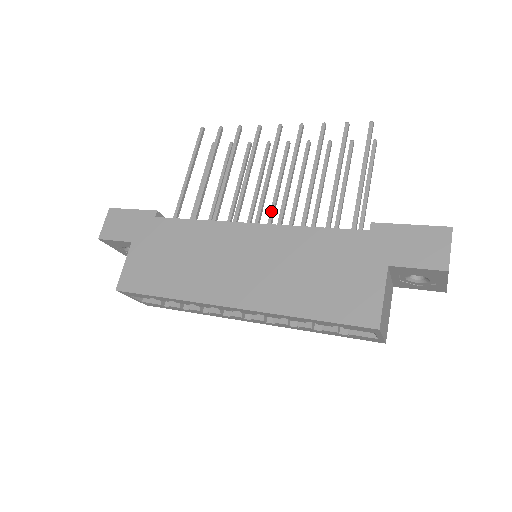
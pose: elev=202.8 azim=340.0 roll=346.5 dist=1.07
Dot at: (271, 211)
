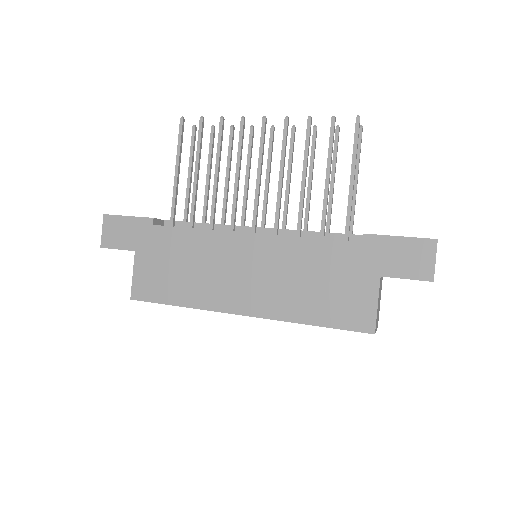
Dot at: (264, 205)
